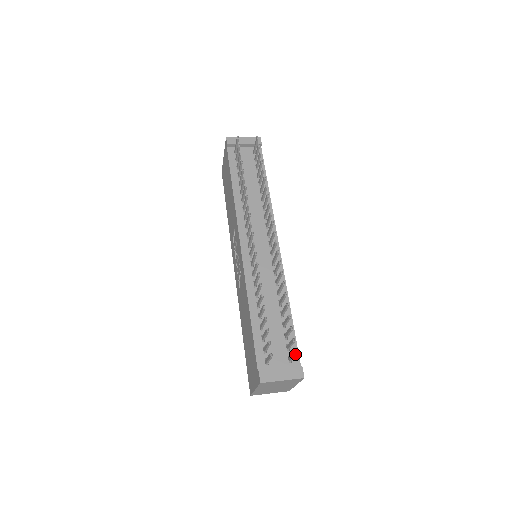
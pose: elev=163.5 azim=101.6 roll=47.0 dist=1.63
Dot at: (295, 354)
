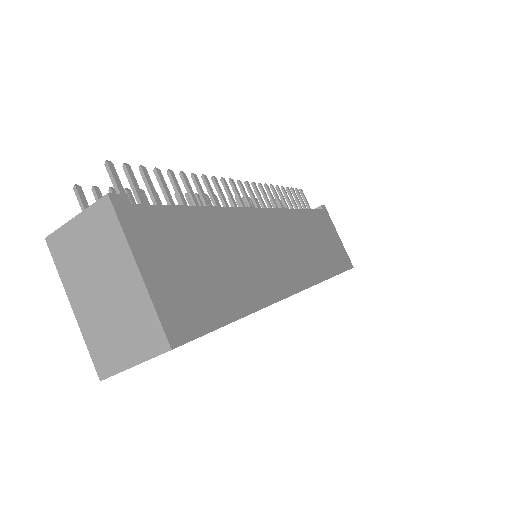
Dot at: (105, 165)
